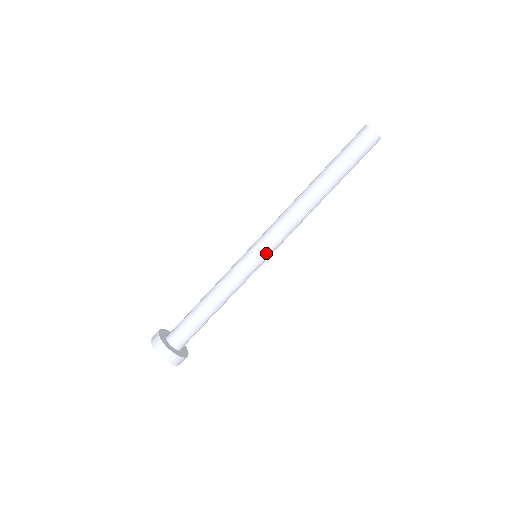
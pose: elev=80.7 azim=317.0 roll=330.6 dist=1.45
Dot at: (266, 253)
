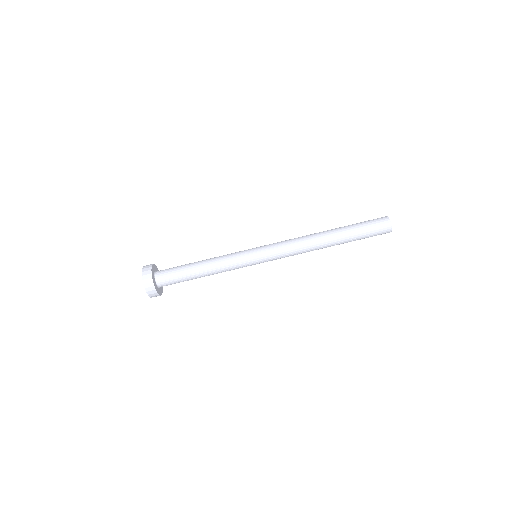
Dot at: occluded
